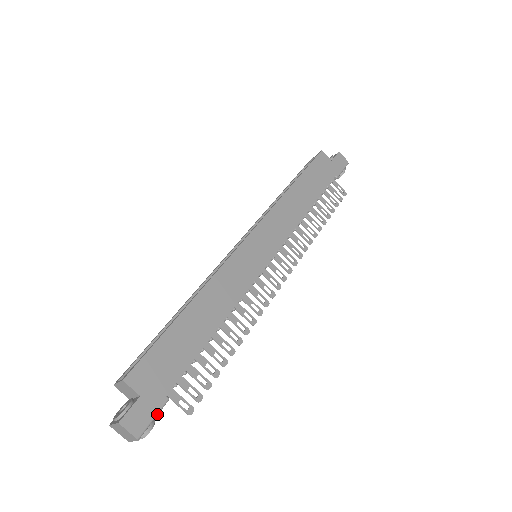
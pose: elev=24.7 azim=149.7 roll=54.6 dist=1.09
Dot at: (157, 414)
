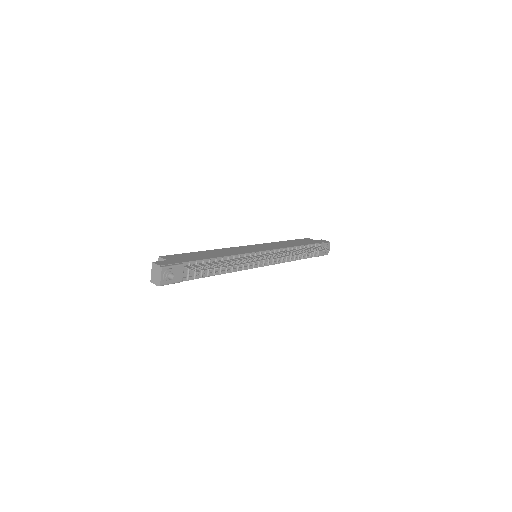
Dot at: (175, 265)
